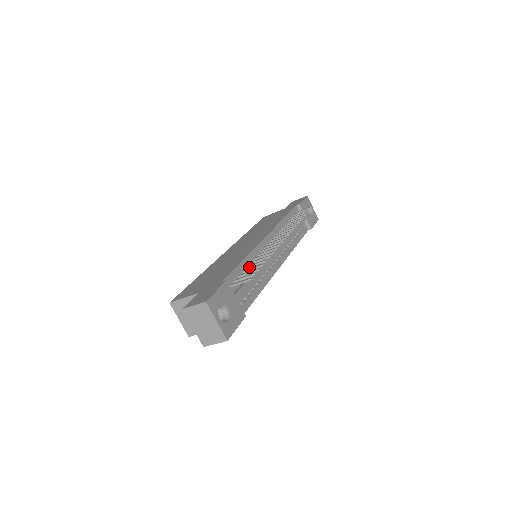
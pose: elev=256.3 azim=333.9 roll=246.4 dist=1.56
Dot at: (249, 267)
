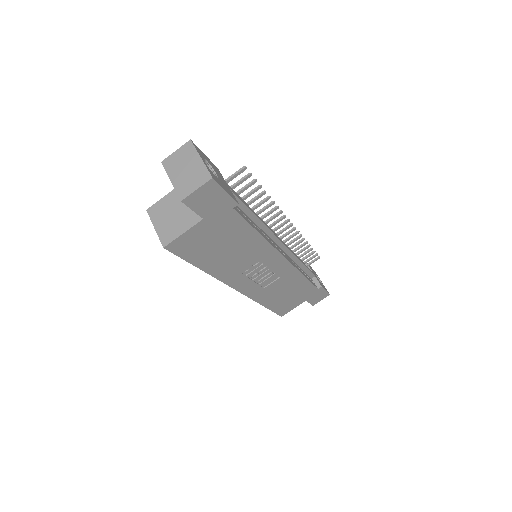
Dot at: occluded
